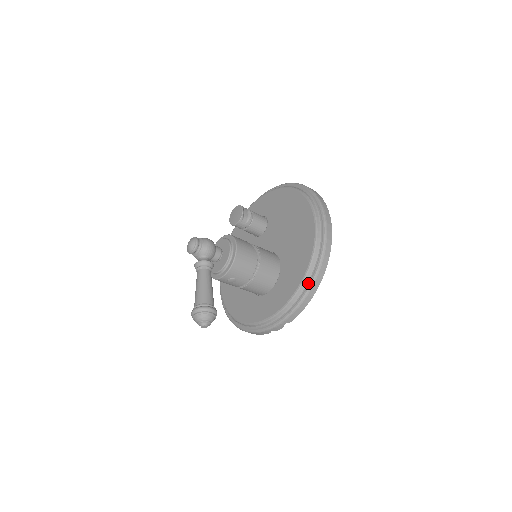
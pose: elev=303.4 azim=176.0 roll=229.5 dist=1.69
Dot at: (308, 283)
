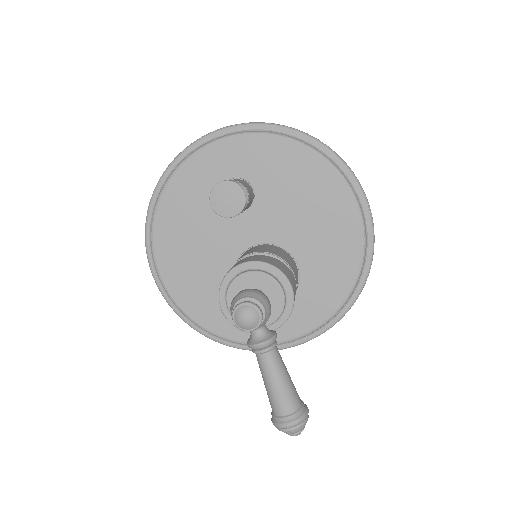
Dot at: (351, 299)
